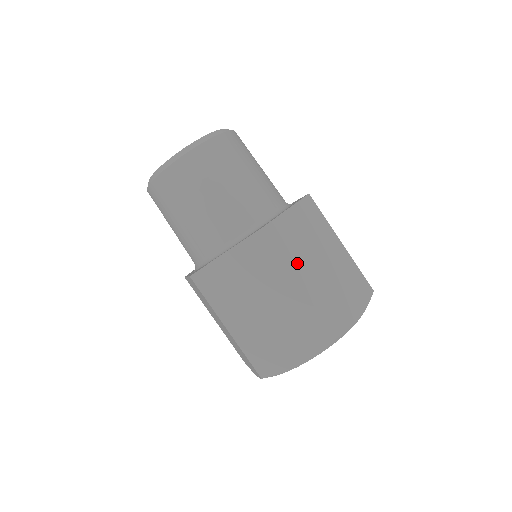
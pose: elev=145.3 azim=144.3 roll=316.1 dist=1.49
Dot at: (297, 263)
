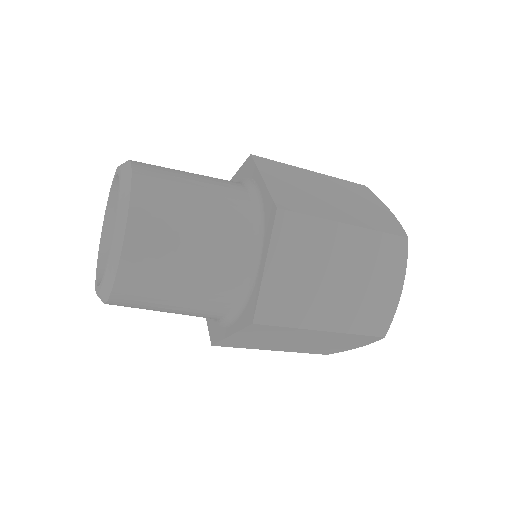
Dot at: (310, 312)
